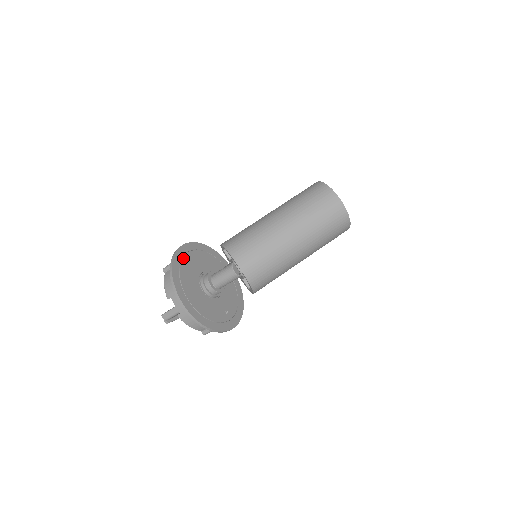
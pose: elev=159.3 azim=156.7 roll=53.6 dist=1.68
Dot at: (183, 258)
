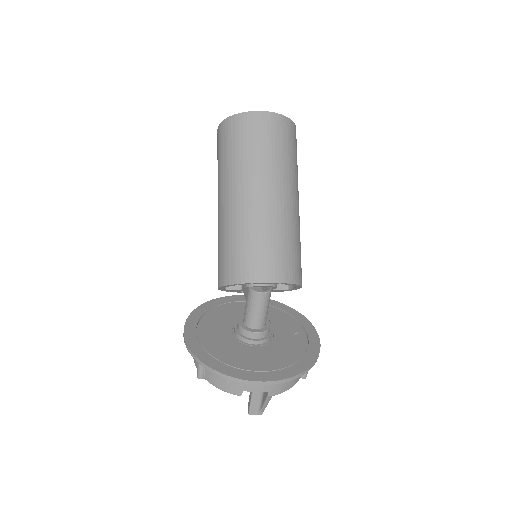
Dot at: (202, 345)
